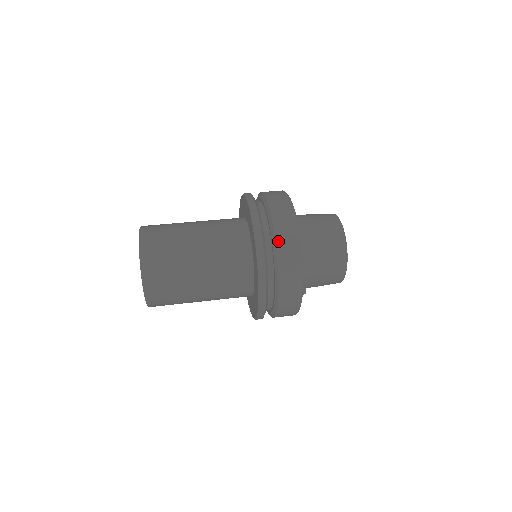
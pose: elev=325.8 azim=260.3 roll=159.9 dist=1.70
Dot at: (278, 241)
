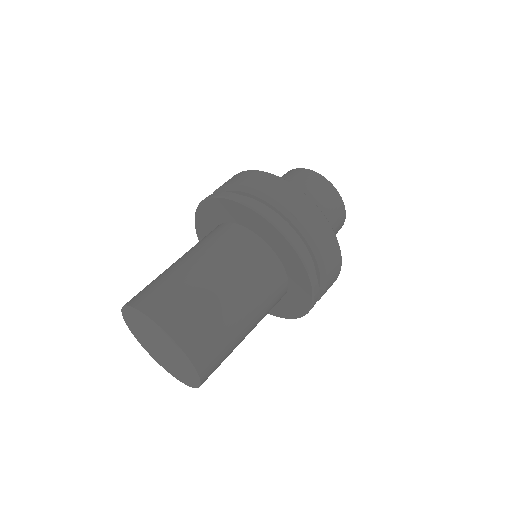
Dot at: (252, 186)
